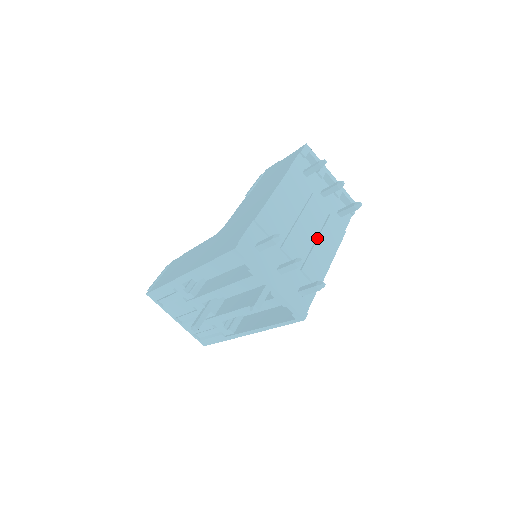
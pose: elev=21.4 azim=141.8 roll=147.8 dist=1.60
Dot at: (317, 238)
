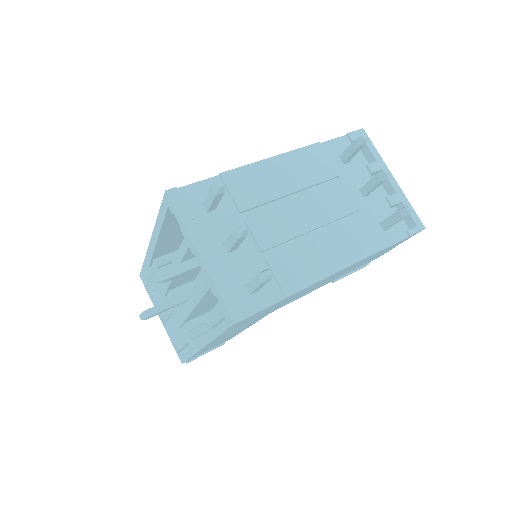
Dot at: (321, 235)
